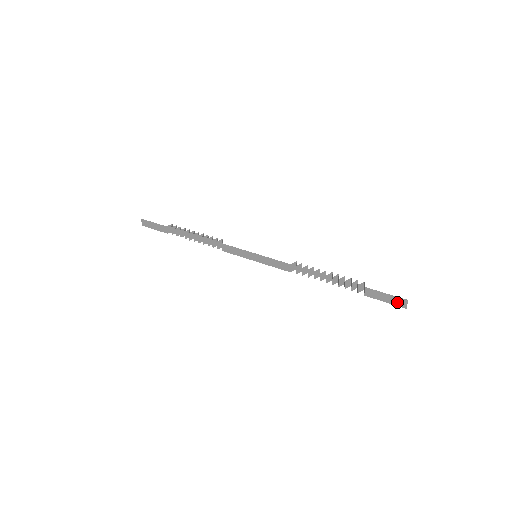
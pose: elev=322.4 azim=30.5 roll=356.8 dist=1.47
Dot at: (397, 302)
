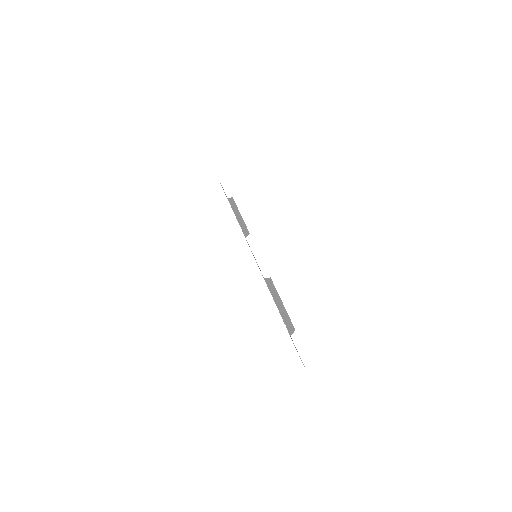
Dot at: occluded
